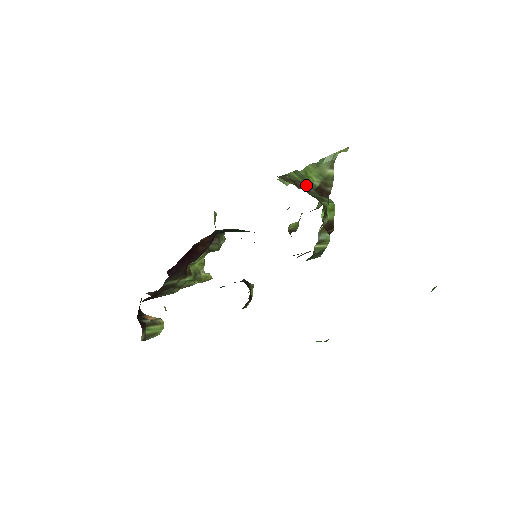
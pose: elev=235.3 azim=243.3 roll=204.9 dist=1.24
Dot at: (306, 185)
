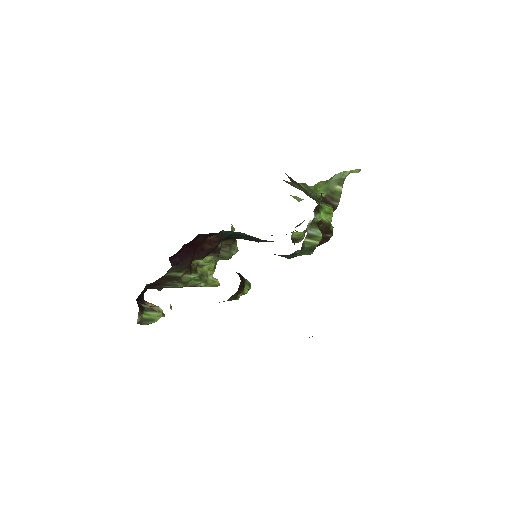
Dot at: (309, 192)
